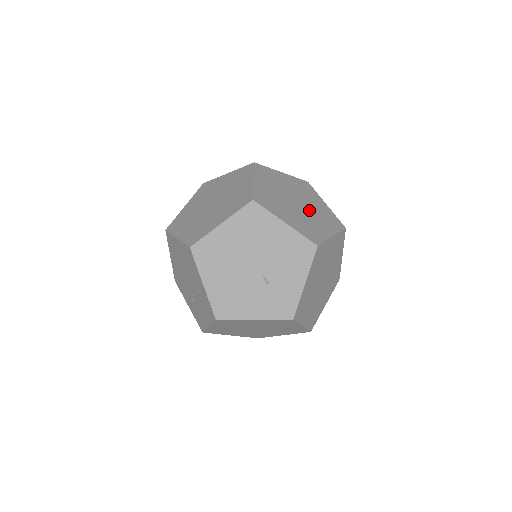
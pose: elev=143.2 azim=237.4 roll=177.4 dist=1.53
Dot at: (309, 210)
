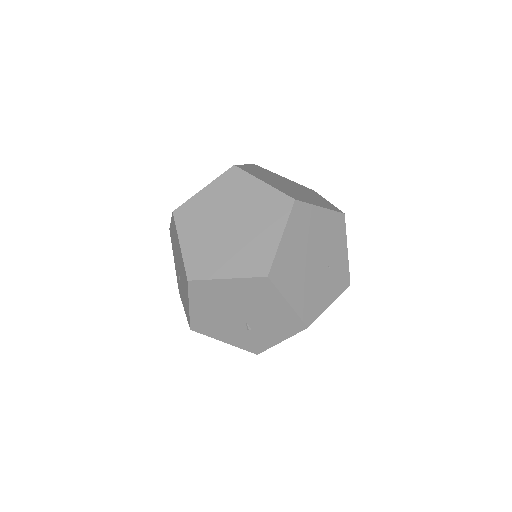
Dot at: (324, 270)
